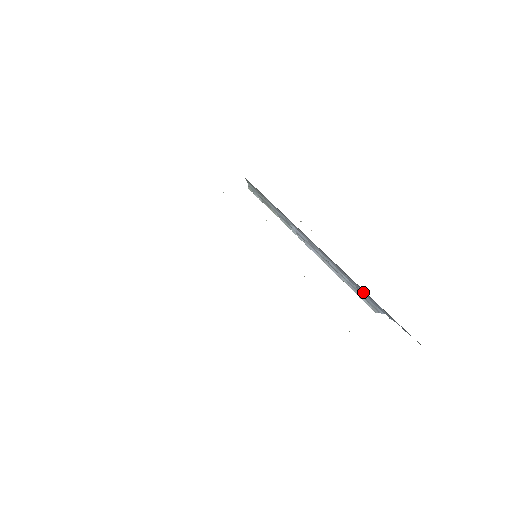
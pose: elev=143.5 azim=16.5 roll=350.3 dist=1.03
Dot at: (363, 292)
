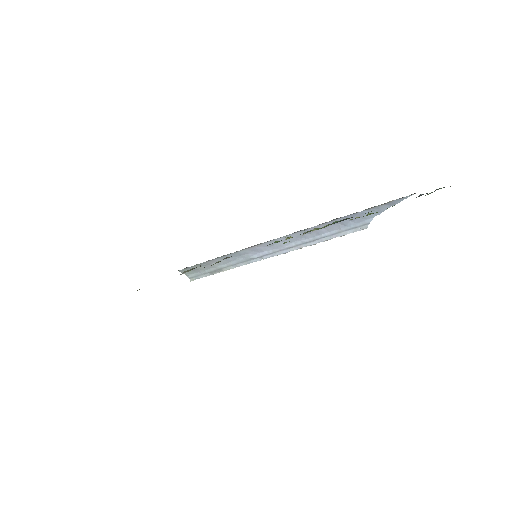
Dot at: (346, 223)
